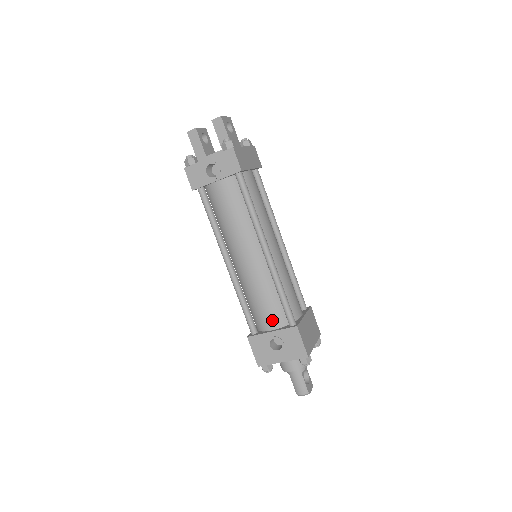
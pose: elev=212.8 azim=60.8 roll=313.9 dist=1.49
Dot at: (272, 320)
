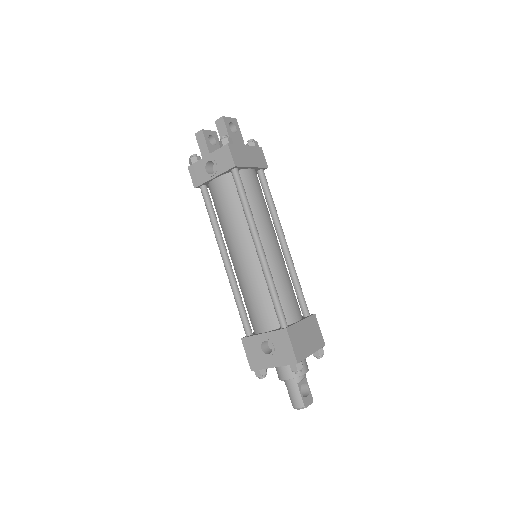
Dot at: (264, 321)
